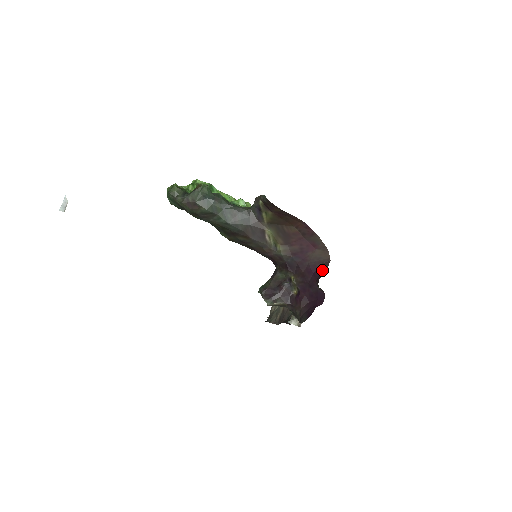
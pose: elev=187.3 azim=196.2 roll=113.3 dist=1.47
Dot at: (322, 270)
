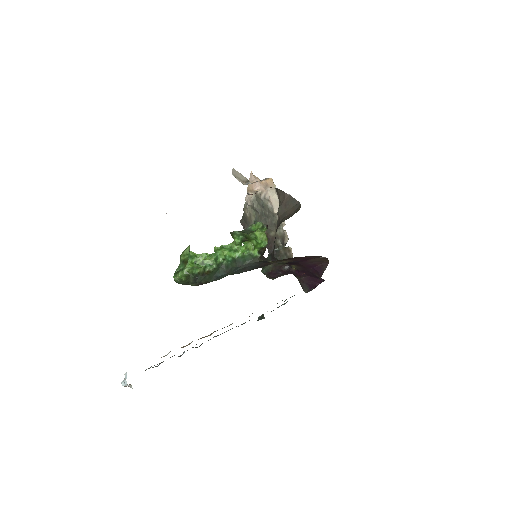
Dot at: (322, 269)
